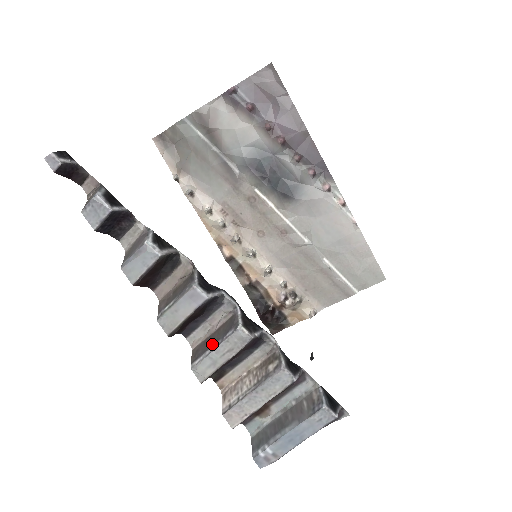
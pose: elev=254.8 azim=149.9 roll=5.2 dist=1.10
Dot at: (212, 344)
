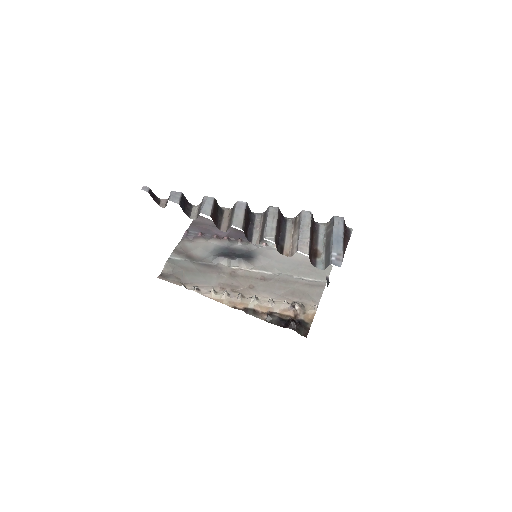
Dot at: (264, 225)
